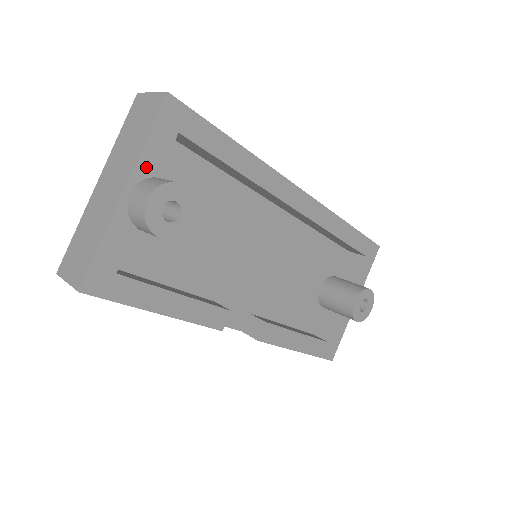
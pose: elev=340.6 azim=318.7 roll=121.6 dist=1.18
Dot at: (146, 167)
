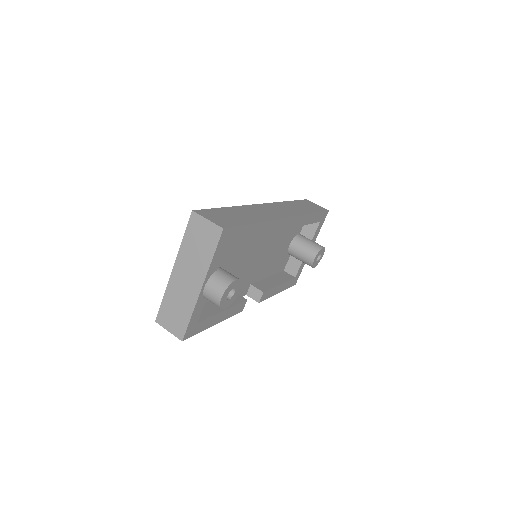
Dot at: (212, 270)
